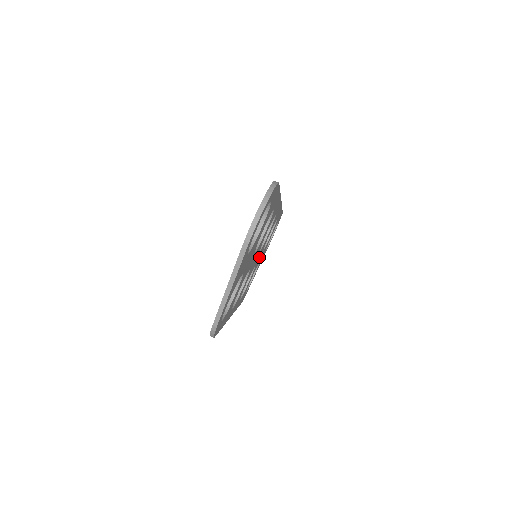
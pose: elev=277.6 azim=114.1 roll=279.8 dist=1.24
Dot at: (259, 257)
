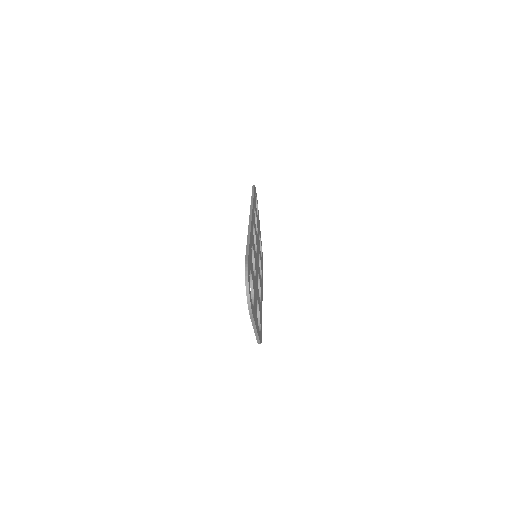
Dot at: occluded
